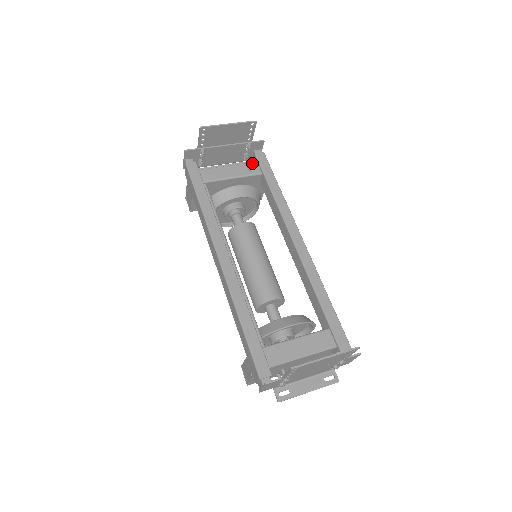
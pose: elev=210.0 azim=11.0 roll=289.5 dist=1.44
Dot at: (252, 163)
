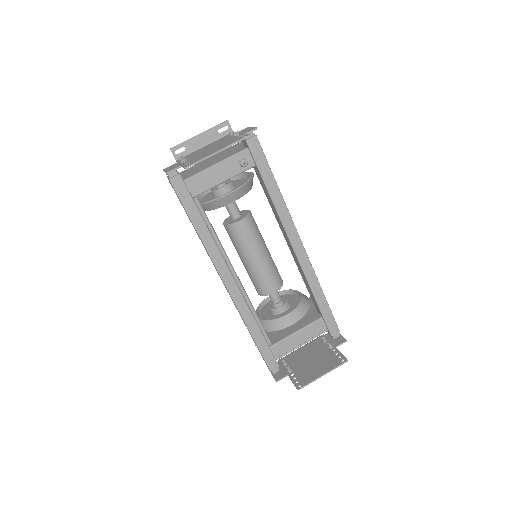
Dot at: (244, 160)
